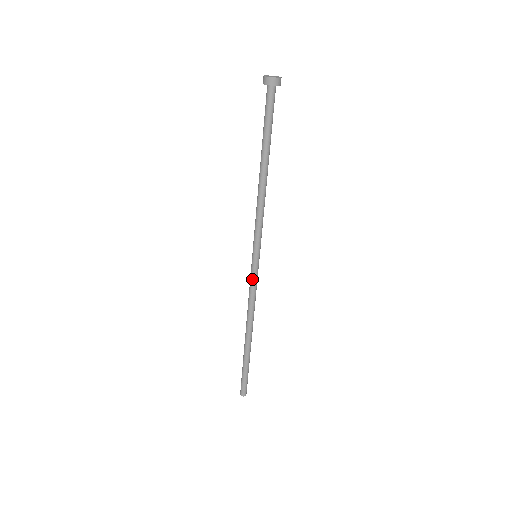
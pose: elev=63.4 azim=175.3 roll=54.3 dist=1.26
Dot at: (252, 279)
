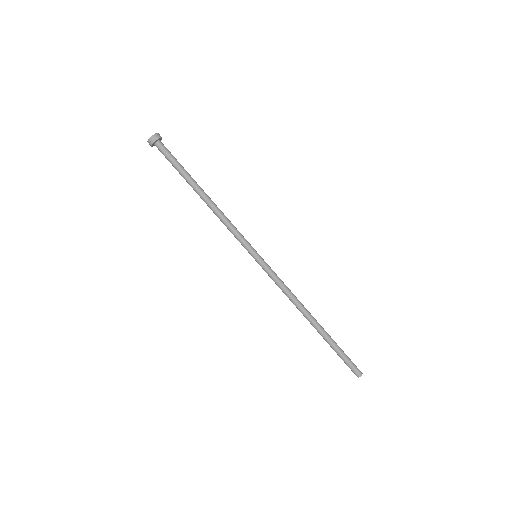
Dot at: (269, 275)
